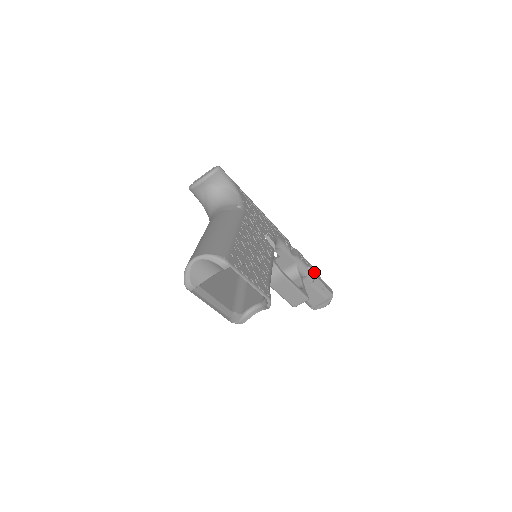
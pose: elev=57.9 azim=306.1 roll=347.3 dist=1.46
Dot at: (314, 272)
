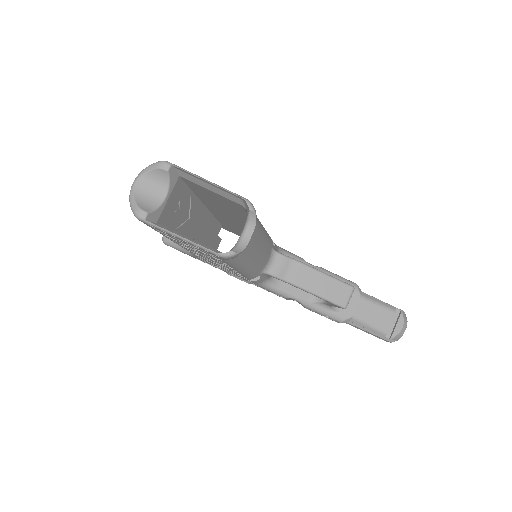
Dot at: occluded
